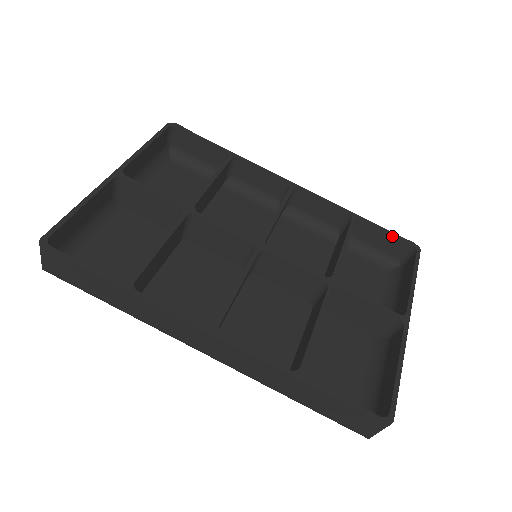
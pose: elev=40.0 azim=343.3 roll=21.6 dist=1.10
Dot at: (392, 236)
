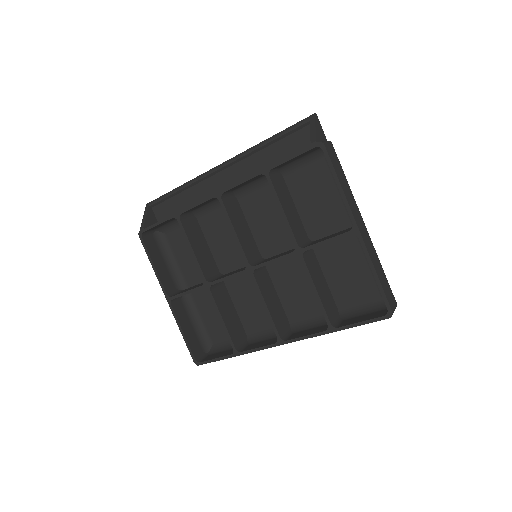
Dot at: (298, 156)
